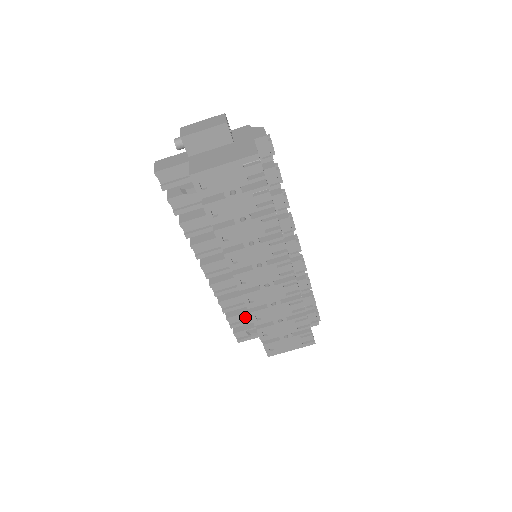
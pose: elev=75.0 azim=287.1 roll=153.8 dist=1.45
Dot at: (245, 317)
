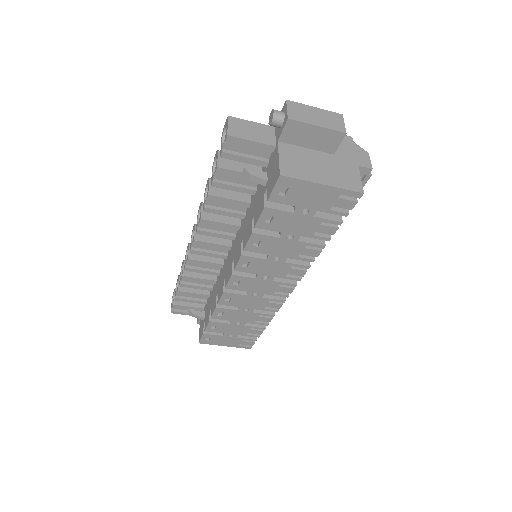
Dot at: (196, 296)
